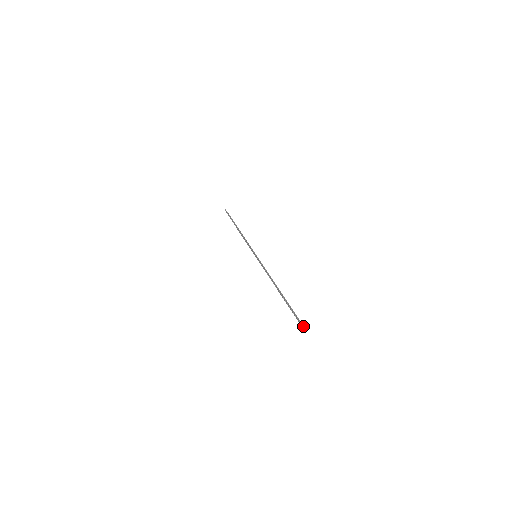
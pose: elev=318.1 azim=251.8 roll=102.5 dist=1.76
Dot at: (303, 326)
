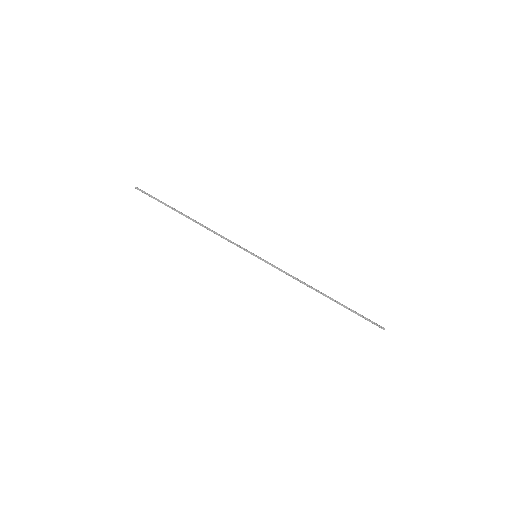
Dot at: (379, 325)
